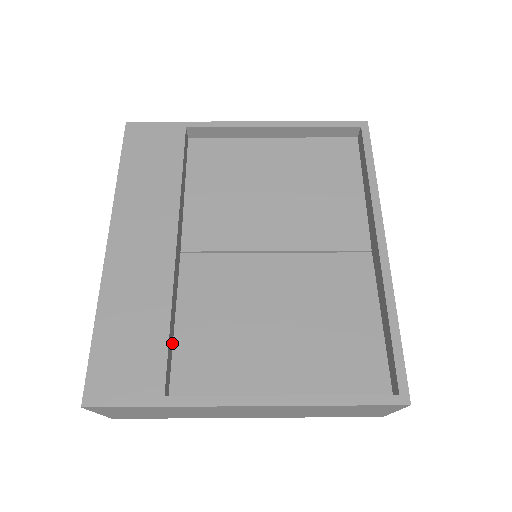
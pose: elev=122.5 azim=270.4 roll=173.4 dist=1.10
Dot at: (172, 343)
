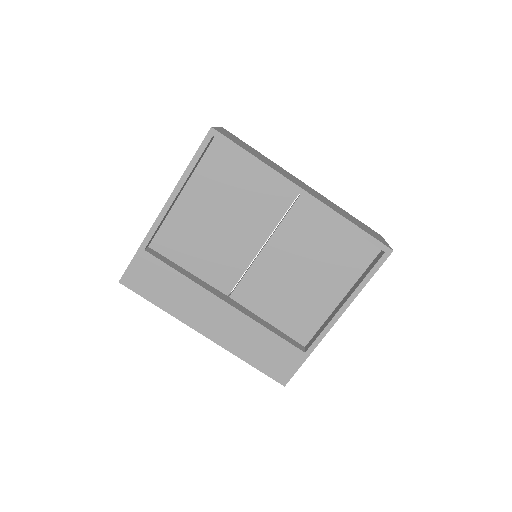
Dot at: (279, 331)
